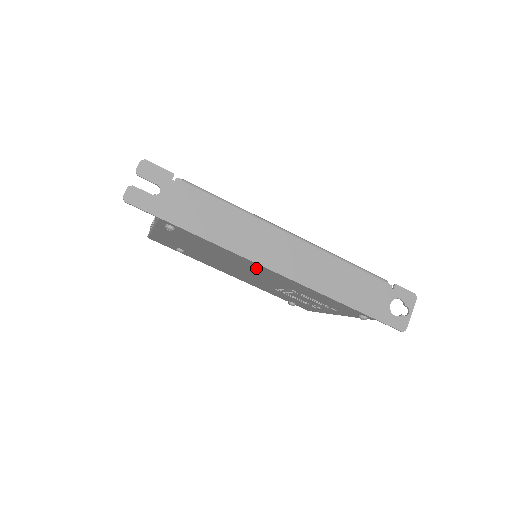
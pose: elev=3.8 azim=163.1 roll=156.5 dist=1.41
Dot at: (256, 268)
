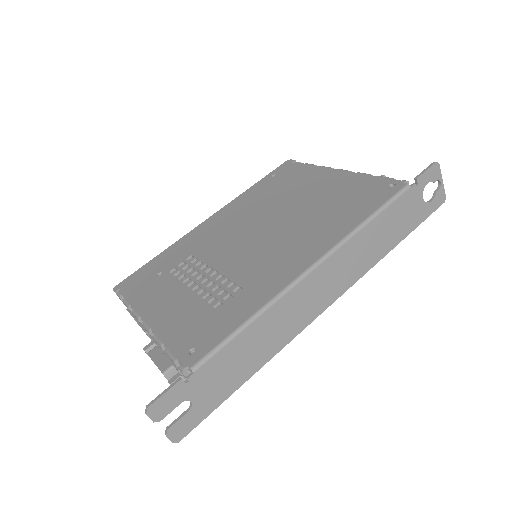
Dot at: occluded
